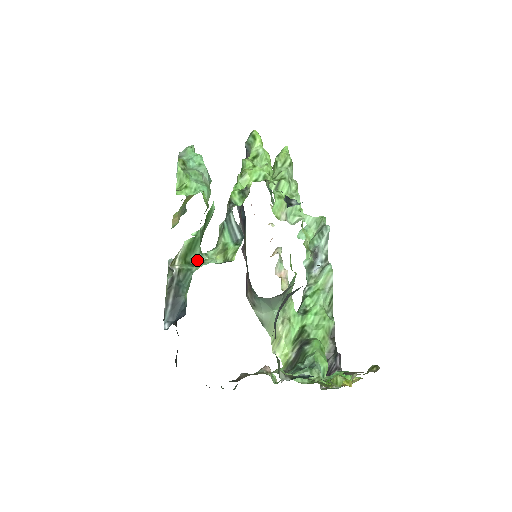
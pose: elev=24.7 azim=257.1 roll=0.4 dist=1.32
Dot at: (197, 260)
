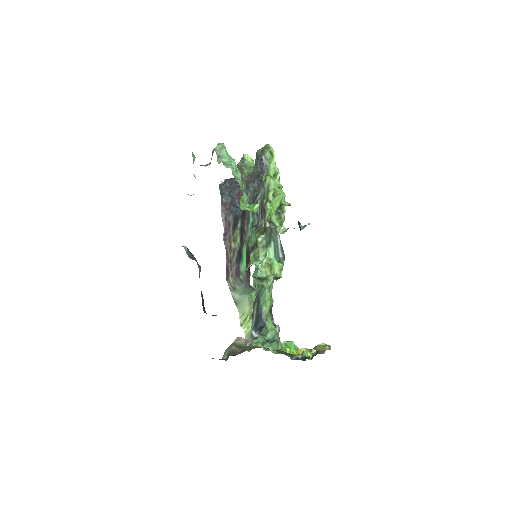
Dot at: (254, 272)
